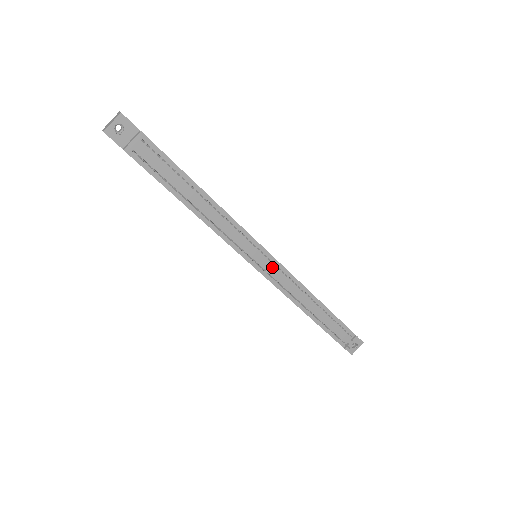
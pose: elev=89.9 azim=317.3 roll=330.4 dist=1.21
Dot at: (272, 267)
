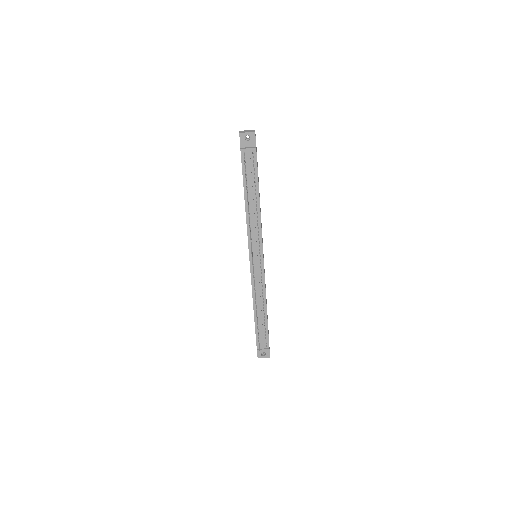
Dot at: (258, 268)
